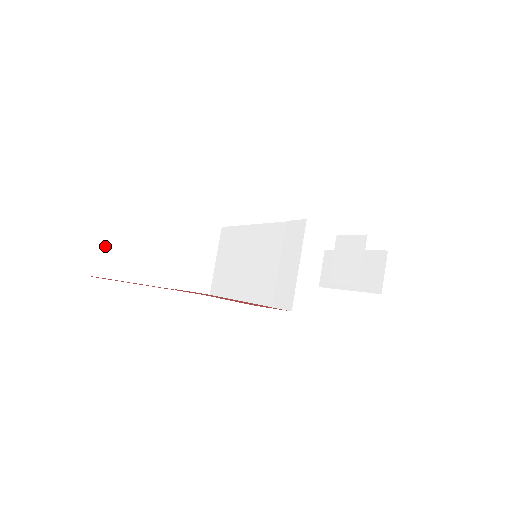
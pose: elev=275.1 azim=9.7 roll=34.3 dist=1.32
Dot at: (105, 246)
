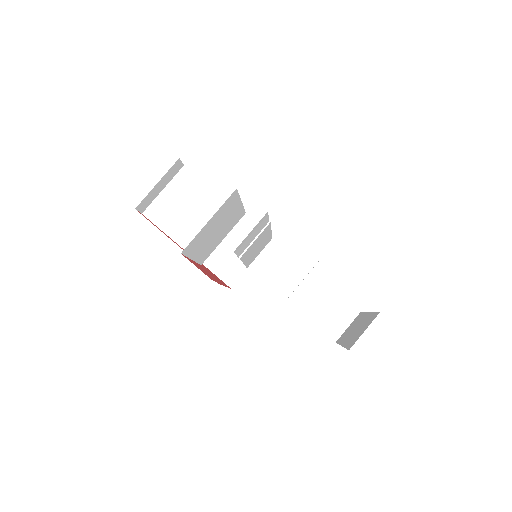
Dot at: (164, 201)
